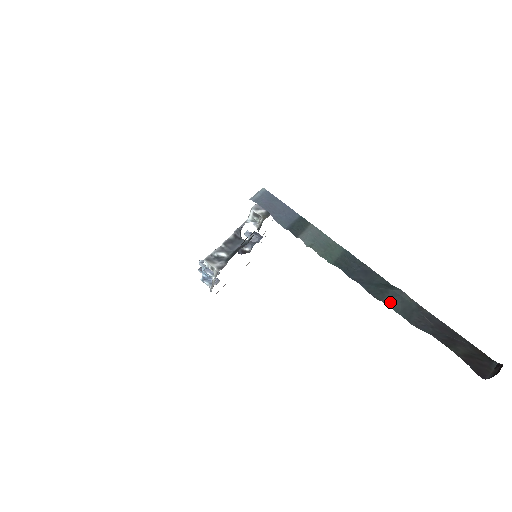
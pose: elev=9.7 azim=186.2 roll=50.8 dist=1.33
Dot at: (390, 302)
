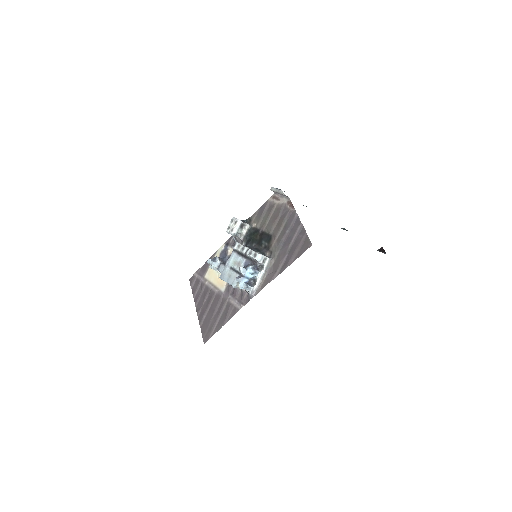
Dot at: occluded
